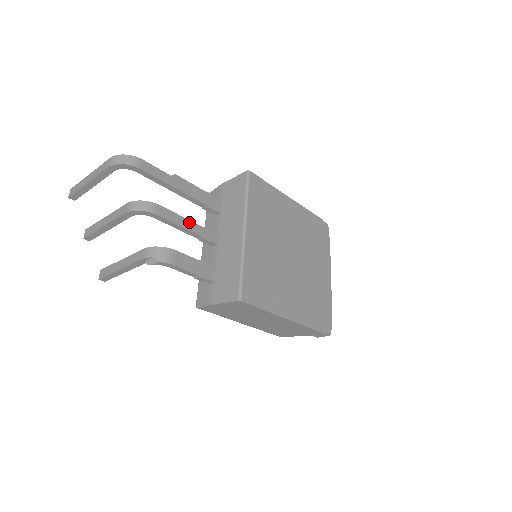
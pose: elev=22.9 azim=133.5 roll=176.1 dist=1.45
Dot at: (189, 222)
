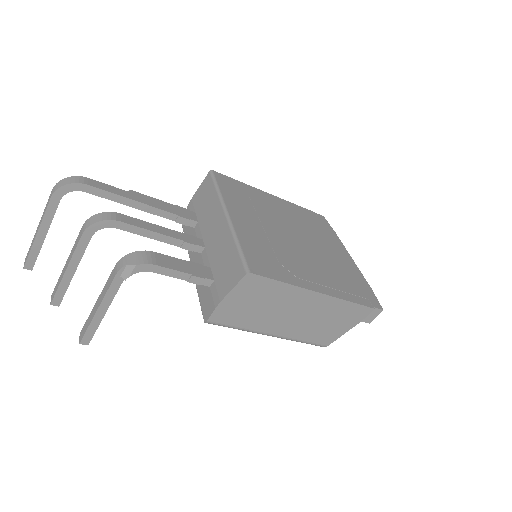
Dot at: (162, 228)
